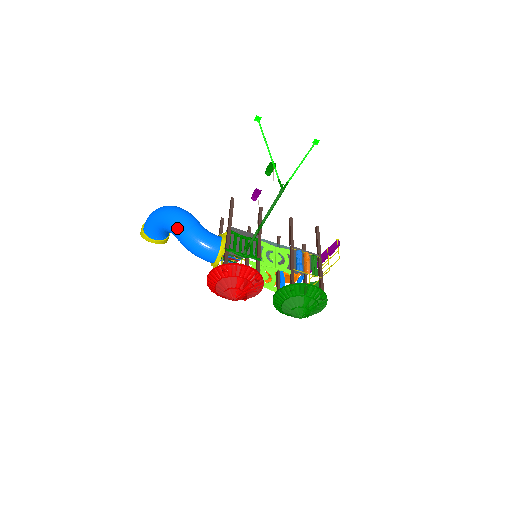
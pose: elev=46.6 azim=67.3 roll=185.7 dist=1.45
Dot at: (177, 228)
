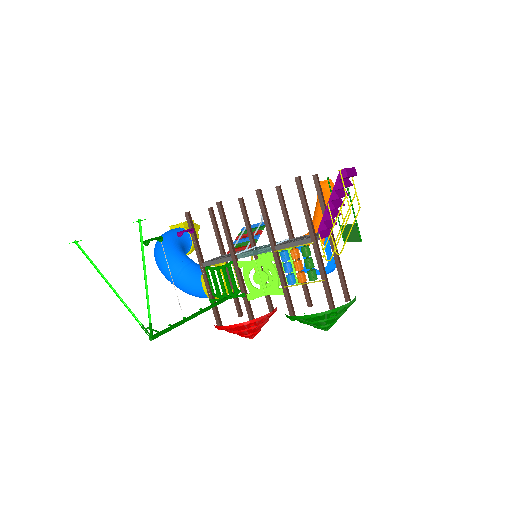
Dot at: occluded
